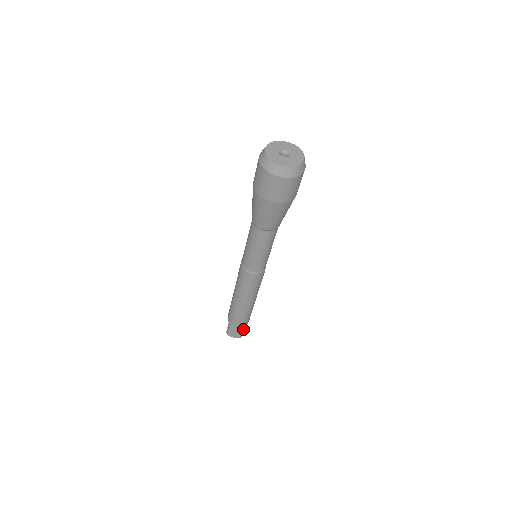
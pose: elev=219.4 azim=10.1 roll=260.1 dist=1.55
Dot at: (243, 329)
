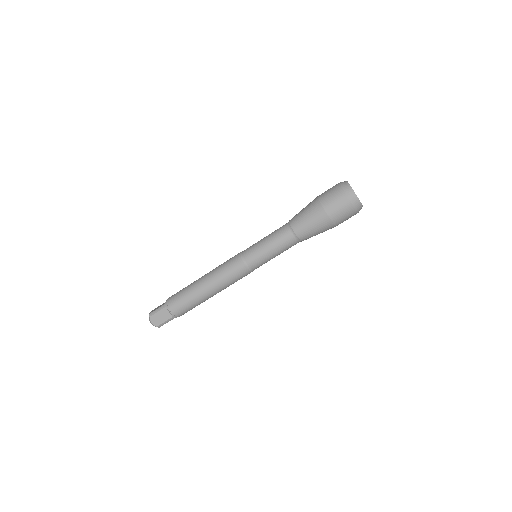
Dot at: (170, 319)
